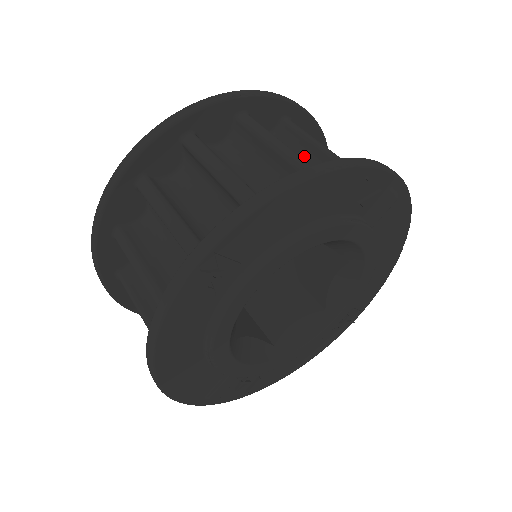
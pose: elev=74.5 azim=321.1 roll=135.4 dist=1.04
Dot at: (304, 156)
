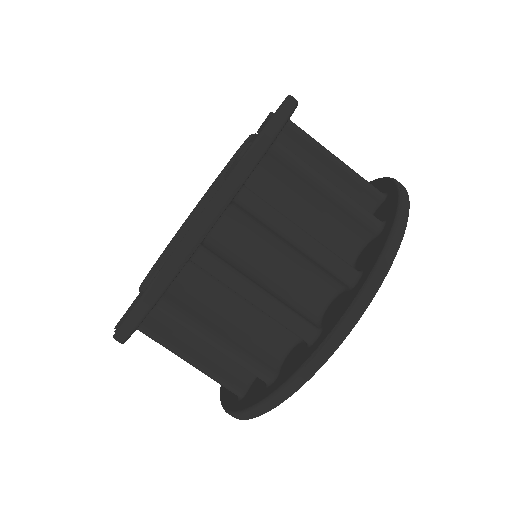
Dot at: (279, 245)
